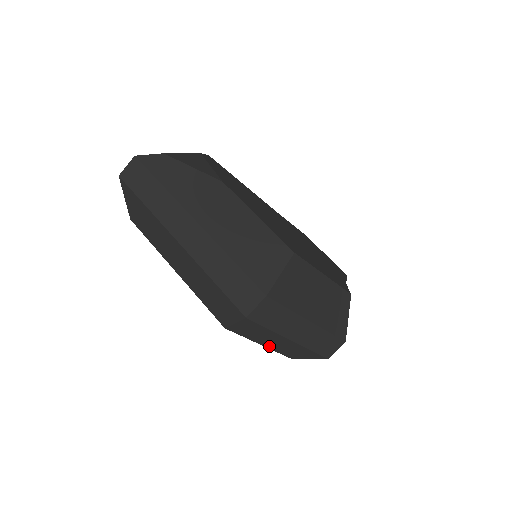
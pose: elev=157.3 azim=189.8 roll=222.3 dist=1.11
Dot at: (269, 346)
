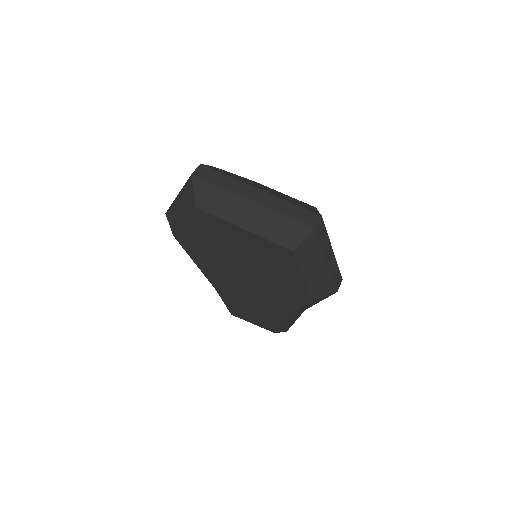
Dot at: (308, 279)
